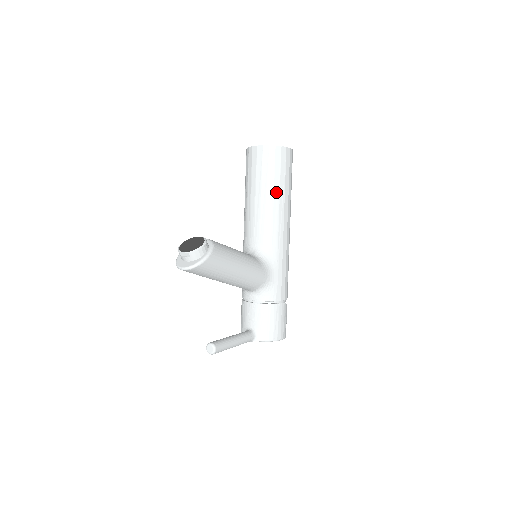
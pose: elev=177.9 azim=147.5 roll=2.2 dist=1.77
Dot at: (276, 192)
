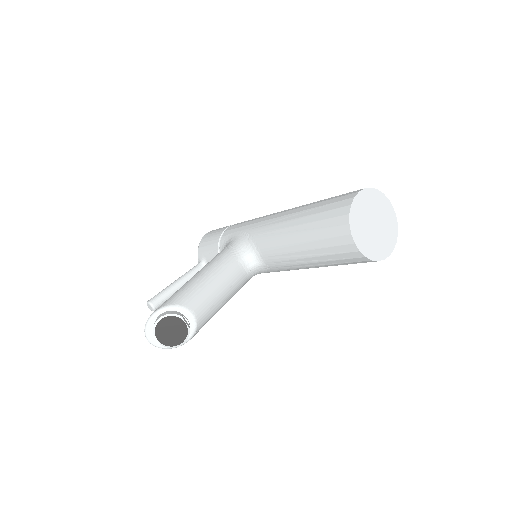
Dot at: (324, 266)
